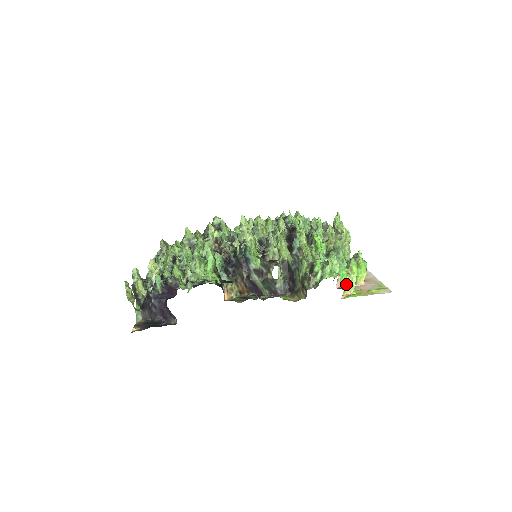
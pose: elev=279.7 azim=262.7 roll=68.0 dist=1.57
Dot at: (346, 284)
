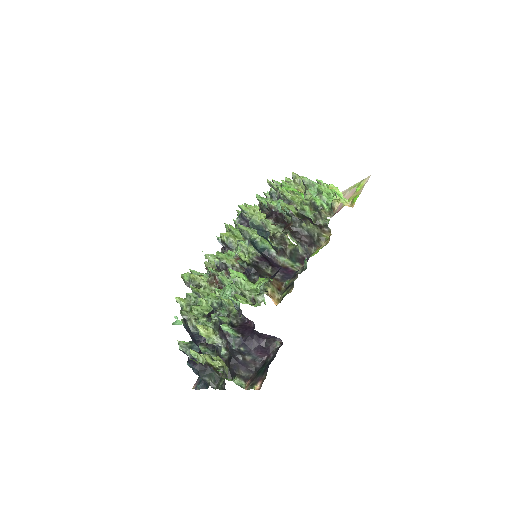
Dot at: (340, 201)
